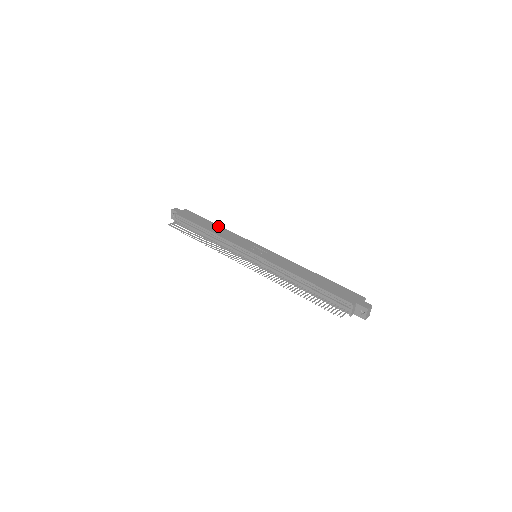
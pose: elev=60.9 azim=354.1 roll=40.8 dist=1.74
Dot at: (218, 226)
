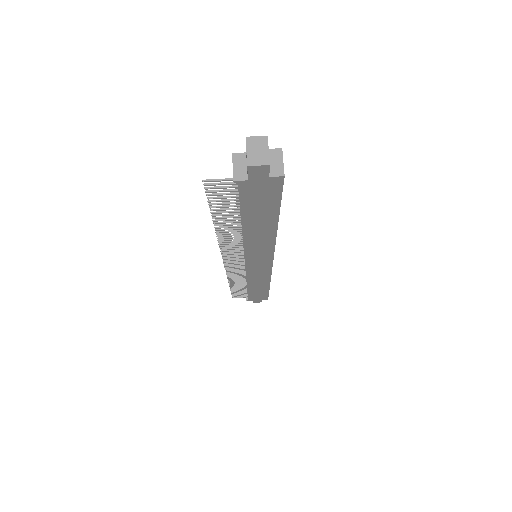
Dot at: occluded
